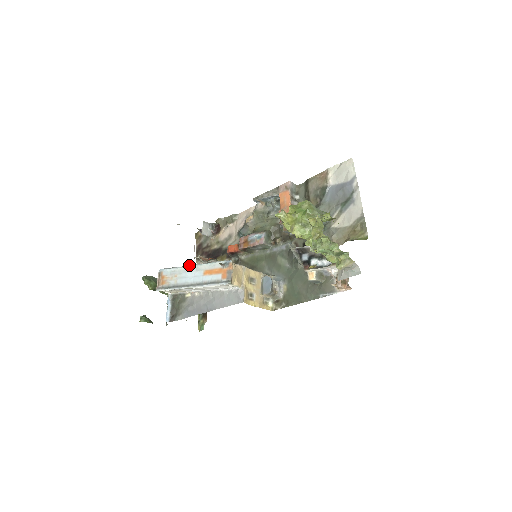
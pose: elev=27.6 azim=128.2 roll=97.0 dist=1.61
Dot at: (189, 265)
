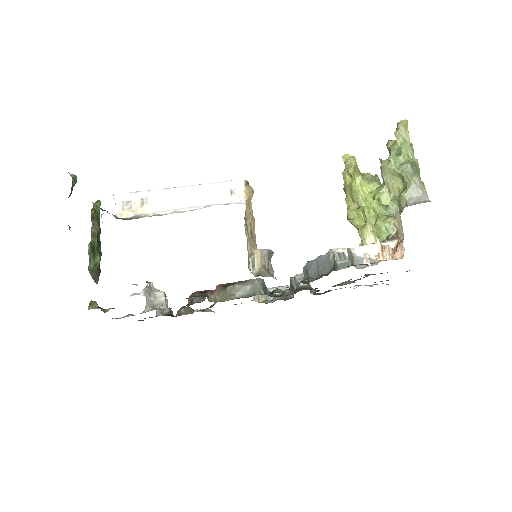
Dot at: occluded
